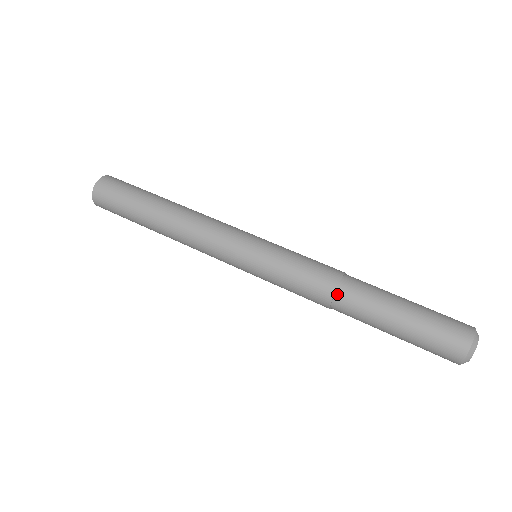
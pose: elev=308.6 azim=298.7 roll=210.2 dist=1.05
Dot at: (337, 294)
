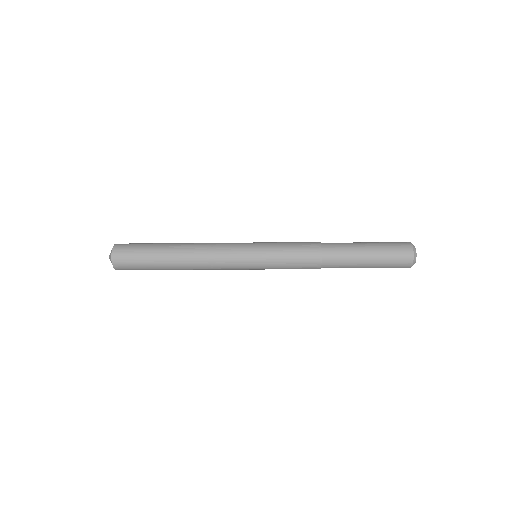
Dot at: (323, 245)
